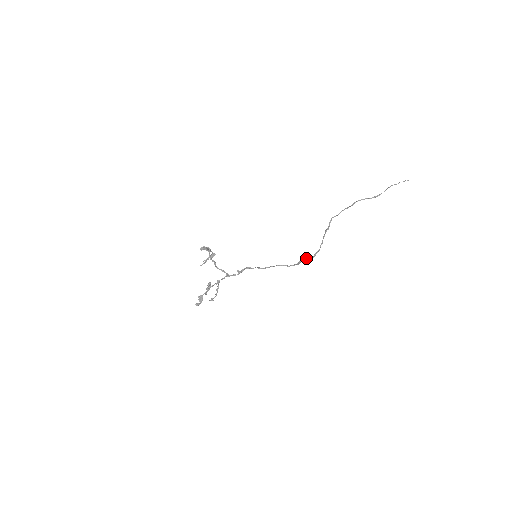
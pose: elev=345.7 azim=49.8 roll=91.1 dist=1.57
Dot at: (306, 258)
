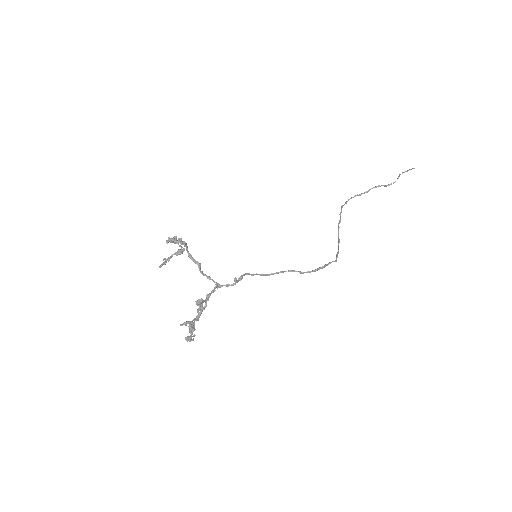
Dot at: (329, 262)
